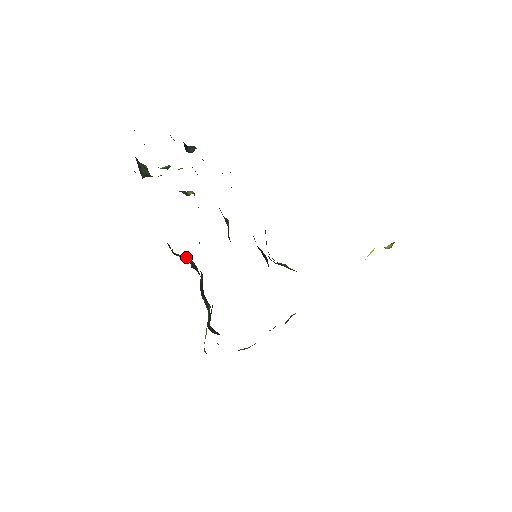
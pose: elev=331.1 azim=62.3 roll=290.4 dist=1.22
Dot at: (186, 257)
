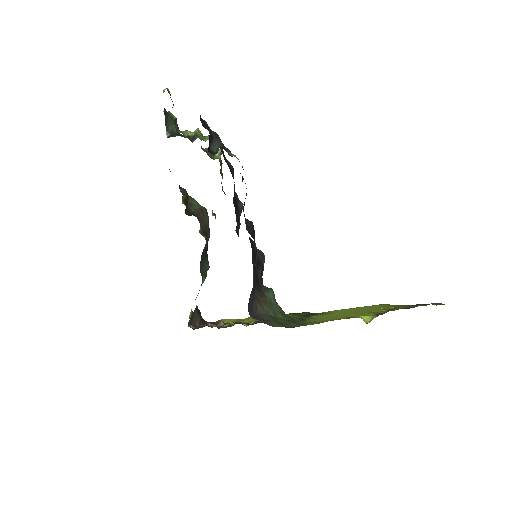
Dot at: (200, 210)
